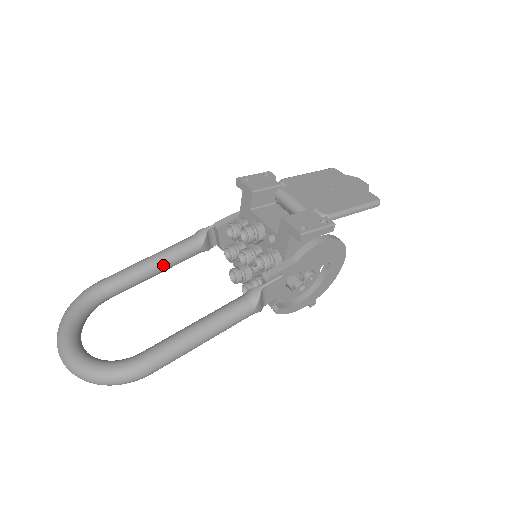
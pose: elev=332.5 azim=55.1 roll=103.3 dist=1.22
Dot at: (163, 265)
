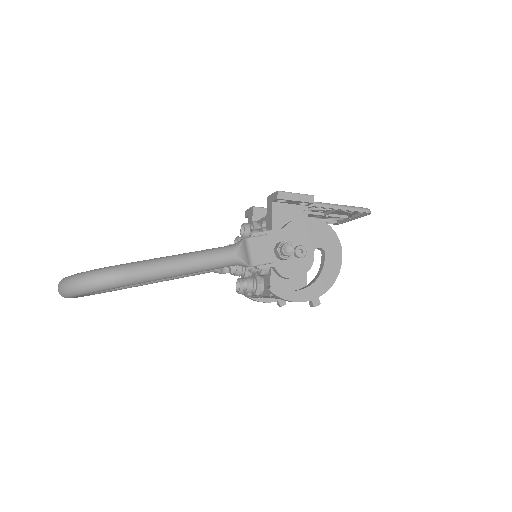
Dot at: occluded
